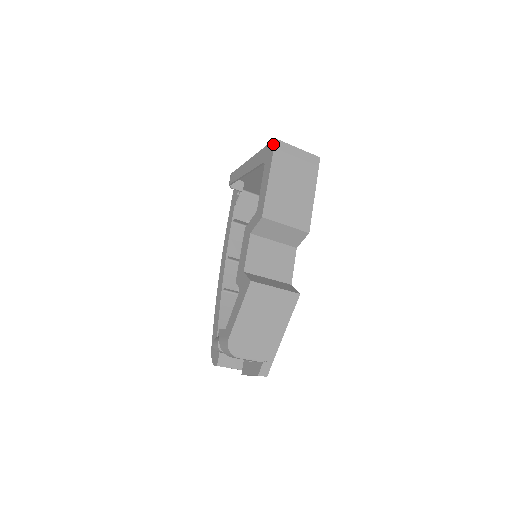
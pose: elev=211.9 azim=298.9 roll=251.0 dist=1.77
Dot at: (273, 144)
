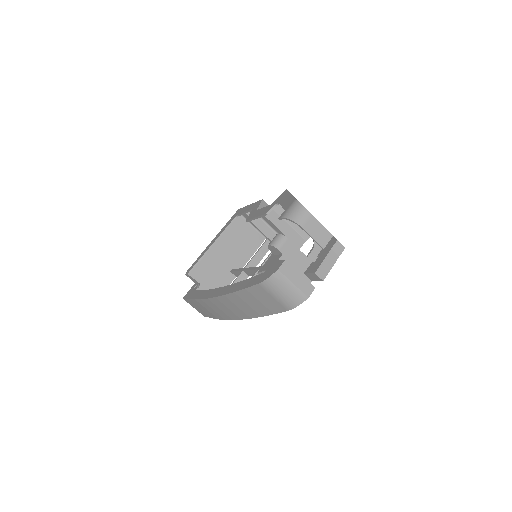
Dot at: (238, 210)
